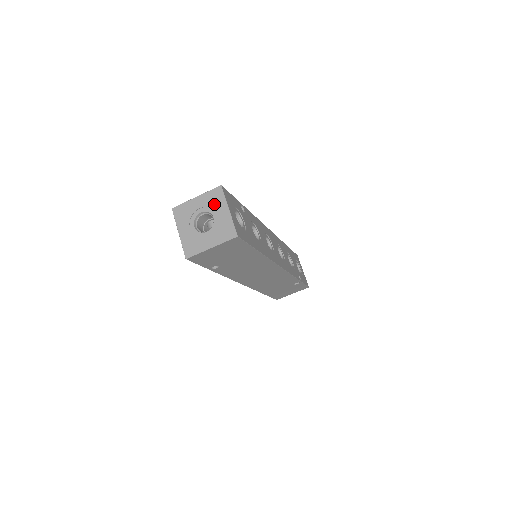
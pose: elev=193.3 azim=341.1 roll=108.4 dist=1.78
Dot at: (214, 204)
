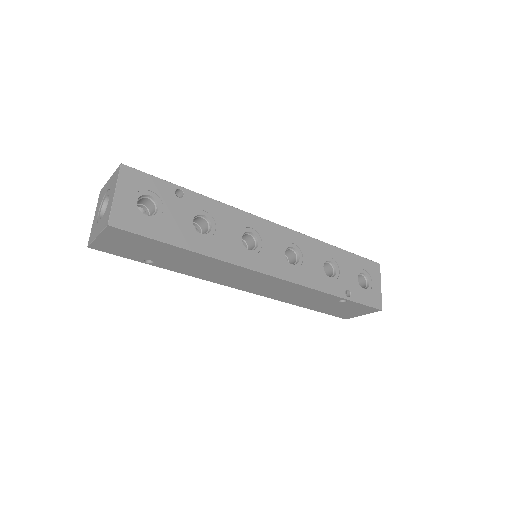
Dot at: (112, 186)
